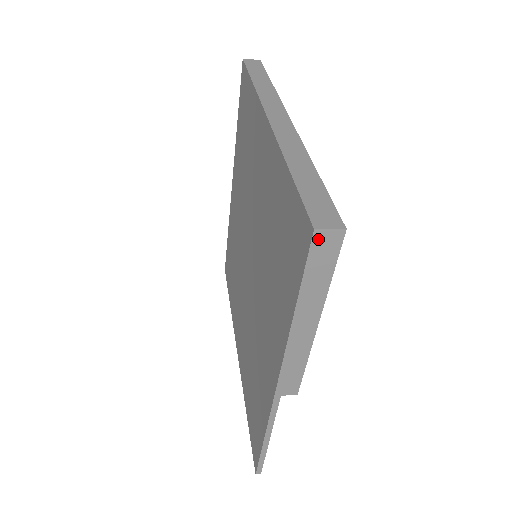
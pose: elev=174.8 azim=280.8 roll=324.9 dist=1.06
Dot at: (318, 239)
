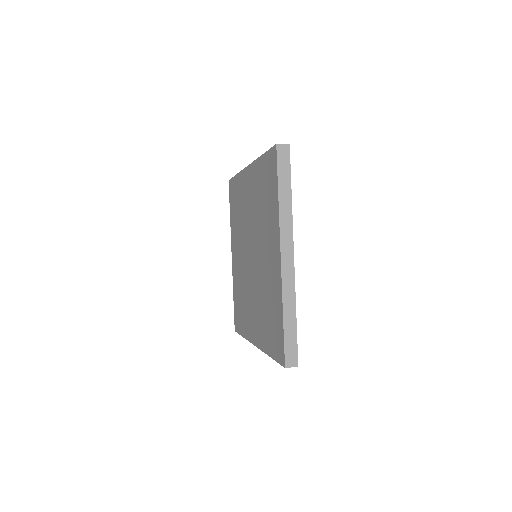
Dot at: (286, 366)
